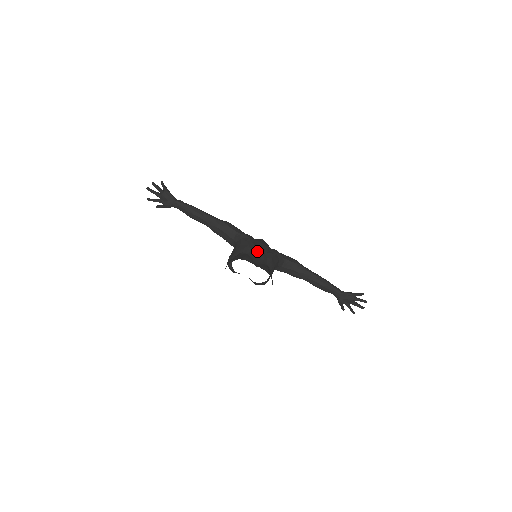
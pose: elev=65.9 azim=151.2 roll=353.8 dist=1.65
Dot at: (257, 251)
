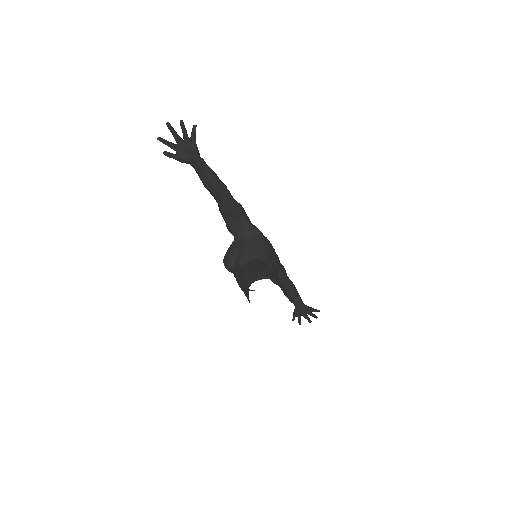
Dot at: (273, 260)
